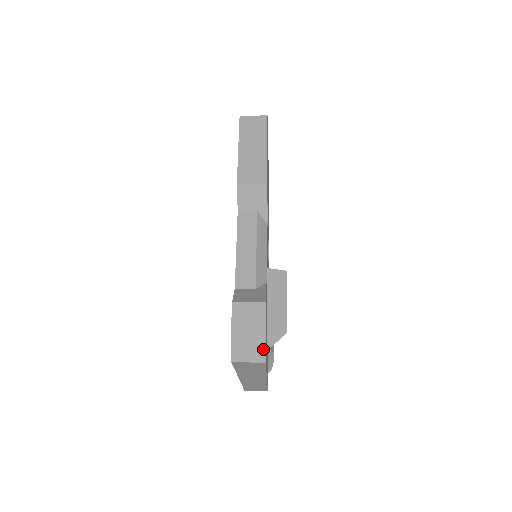
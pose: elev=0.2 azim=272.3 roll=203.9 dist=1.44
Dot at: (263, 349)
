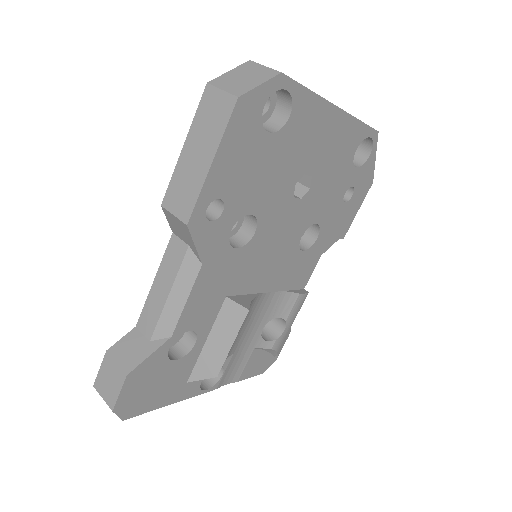
Dot at: (115, 413)
